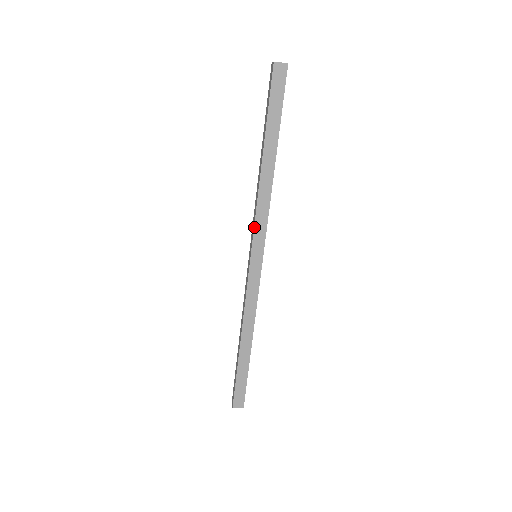
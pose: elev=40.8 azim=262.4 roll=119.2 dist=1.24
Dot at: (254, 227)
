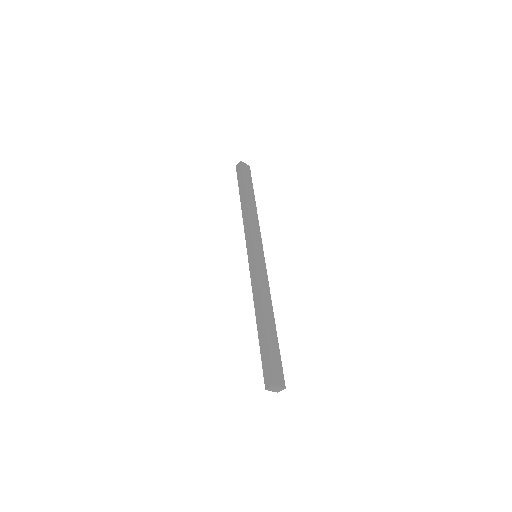
Dot at: (245, 238)
